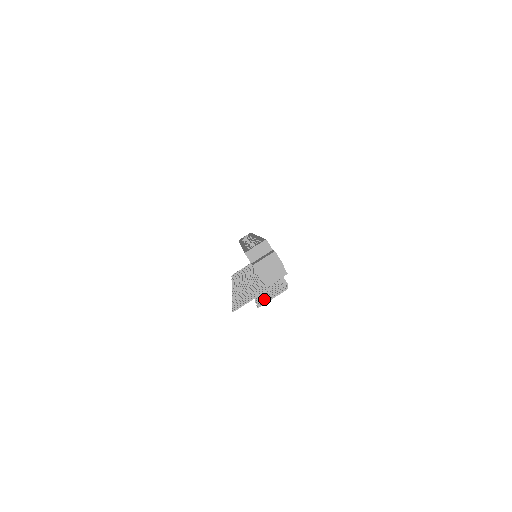
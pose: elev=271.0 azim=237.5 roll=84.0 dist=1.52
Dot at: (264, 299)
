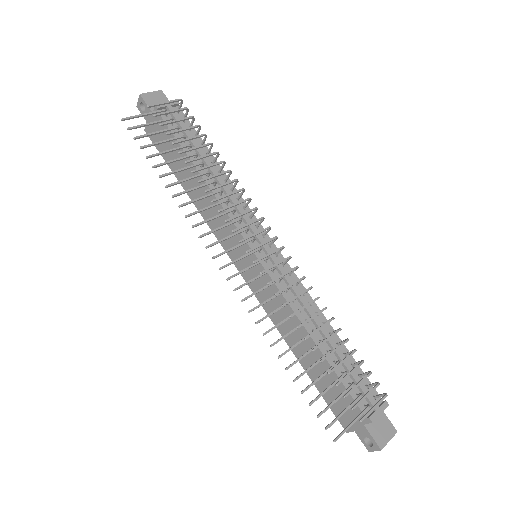
Dot at: (169, 122)
